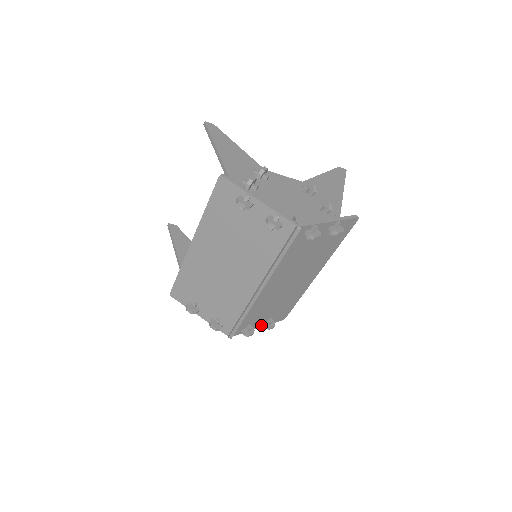
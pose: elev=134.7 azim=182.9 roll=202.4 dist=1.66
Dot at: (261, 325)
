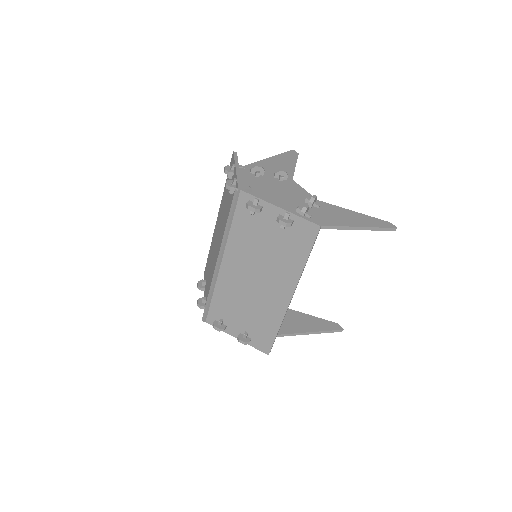
Dot at: occluded
